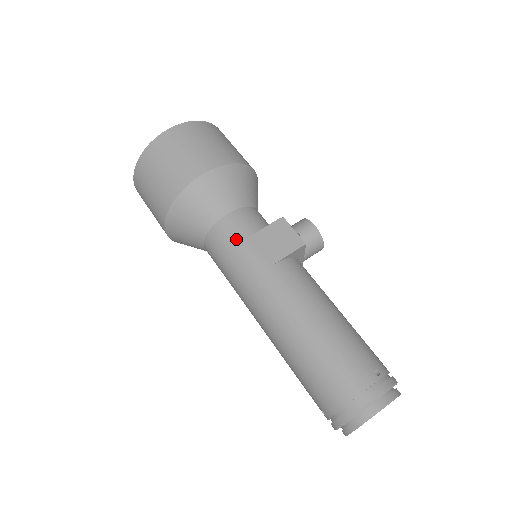
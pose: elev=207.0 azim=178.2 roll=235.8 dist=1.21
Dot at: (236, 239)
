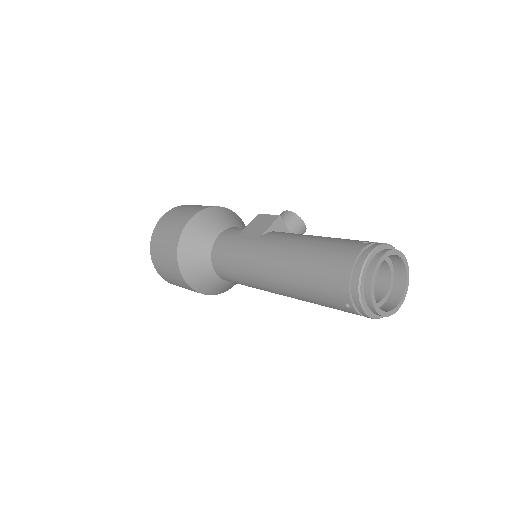
Dot at: (229, 243)
